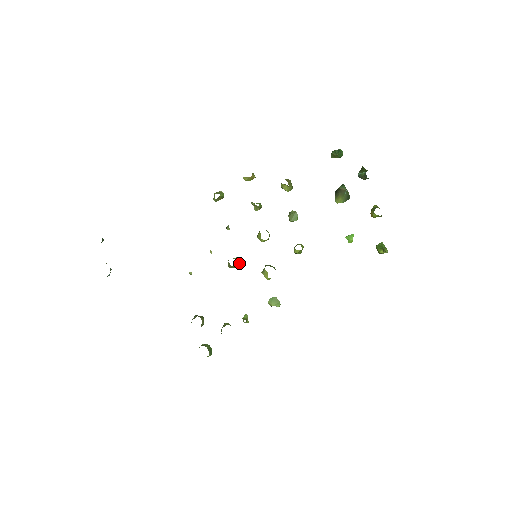
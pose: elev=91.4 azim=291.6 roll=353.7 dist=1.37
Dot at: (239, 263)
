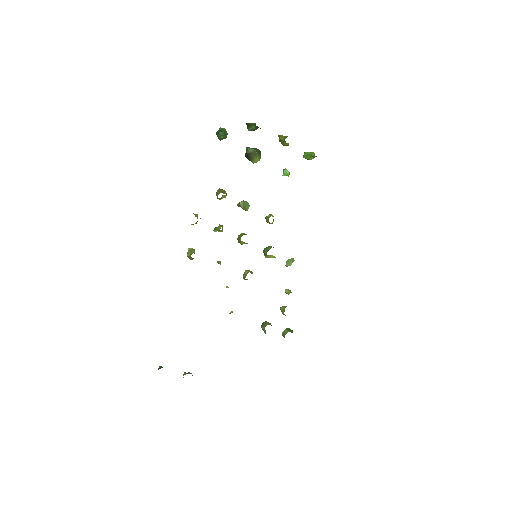
Dot at: (251, 272)
